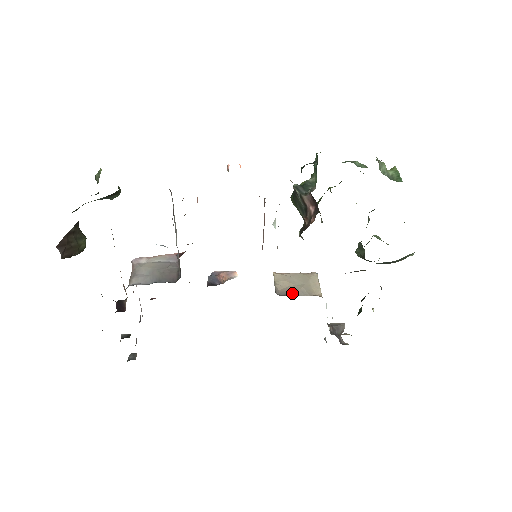
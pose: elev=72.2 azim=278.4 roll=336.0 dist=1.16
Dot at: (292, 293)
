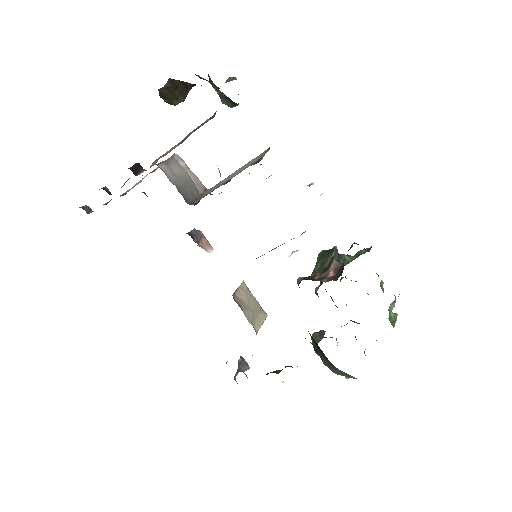
Dot at: (242, 307)
